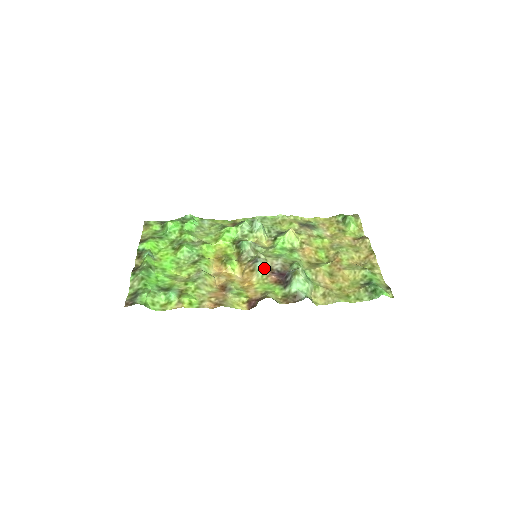
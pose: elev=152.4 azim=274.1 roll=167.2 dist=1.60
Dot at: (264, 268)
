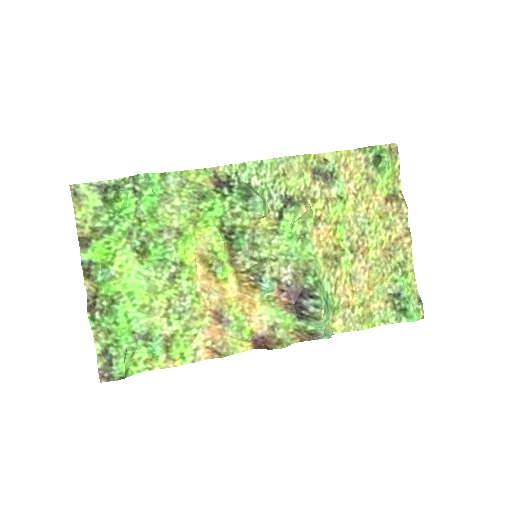
Dot at: (271, 290)
